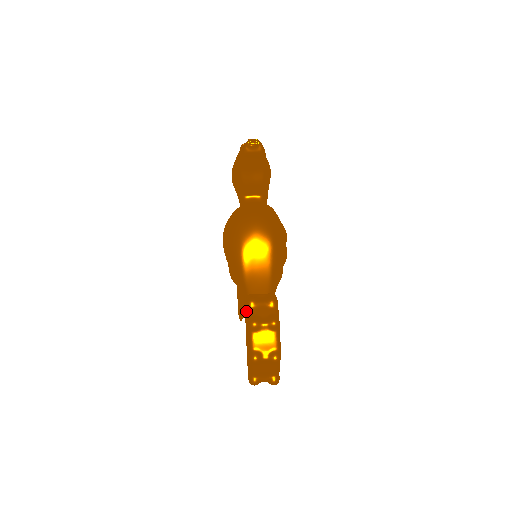
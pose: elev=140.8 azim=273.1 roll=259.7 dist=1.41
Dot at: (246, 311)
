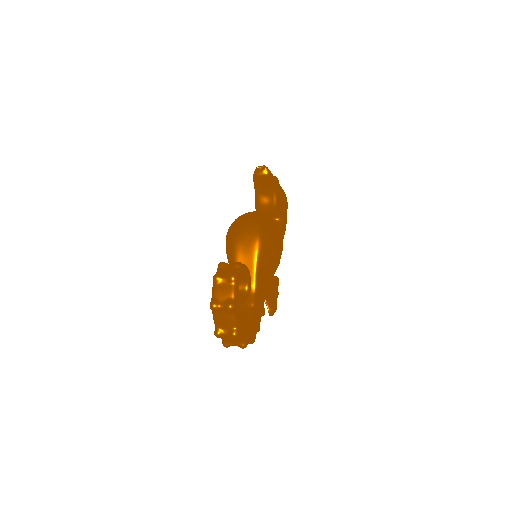
Dot at: occluded
